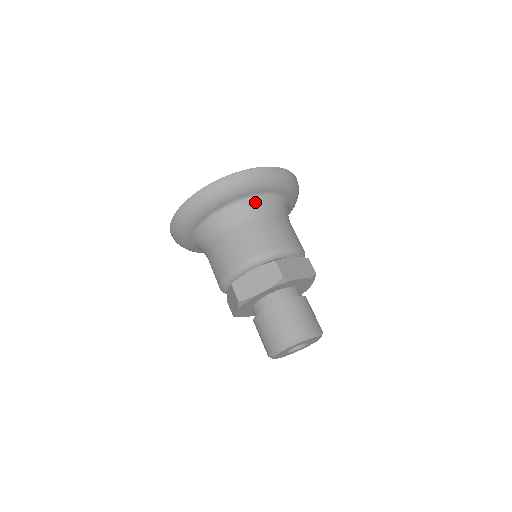
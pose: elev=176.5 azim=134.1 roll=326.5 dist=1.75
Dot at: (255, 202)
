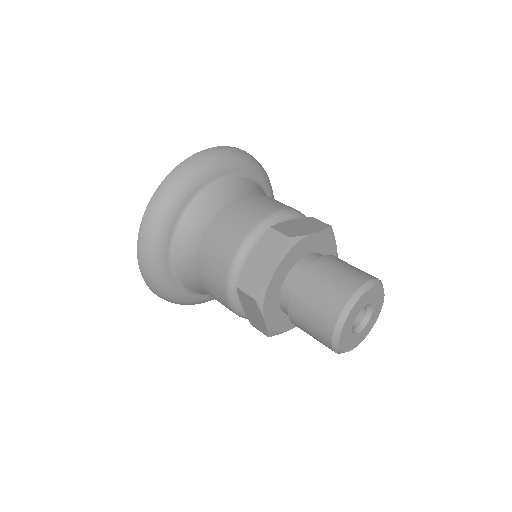
Dot at: (216, 190)
